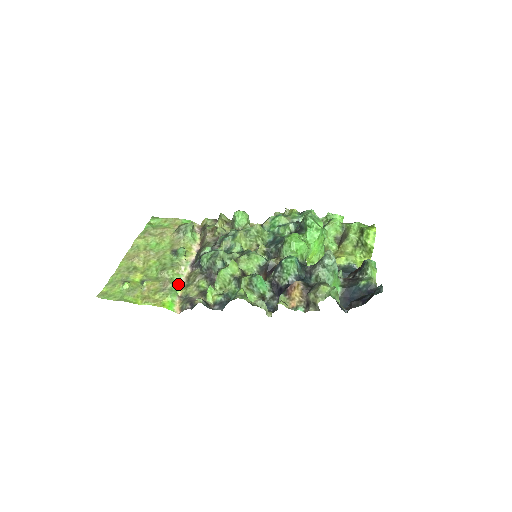
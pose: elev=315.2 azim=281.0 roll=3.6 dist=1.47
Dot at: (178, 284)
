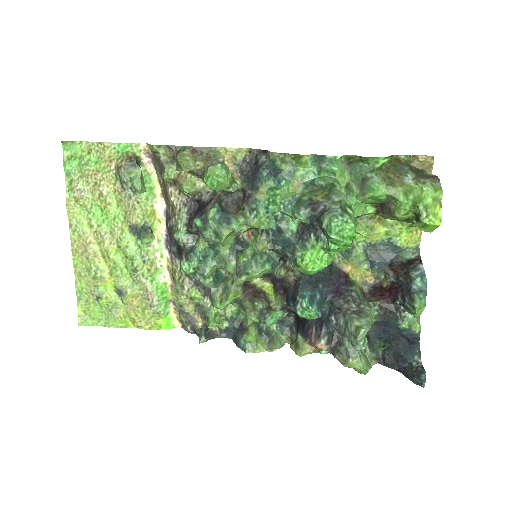
Dot at: (163, 286)
